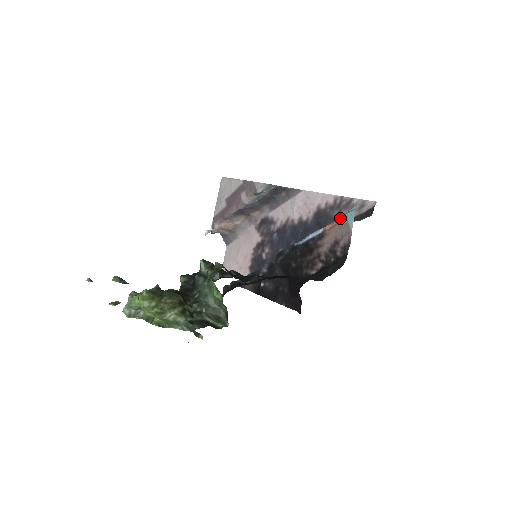
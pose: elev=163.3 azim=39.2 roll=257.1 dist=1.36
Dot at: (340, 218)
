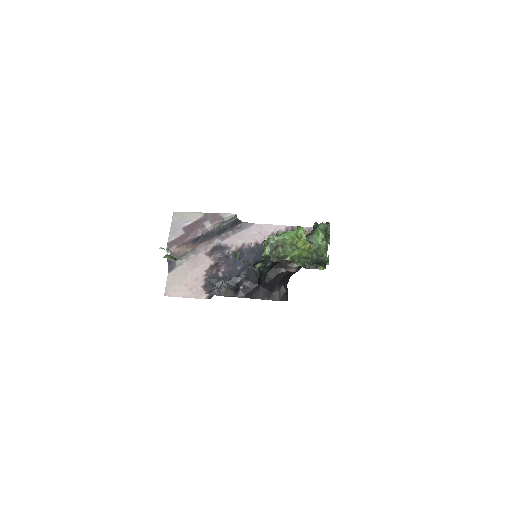
Dot at: occluded
